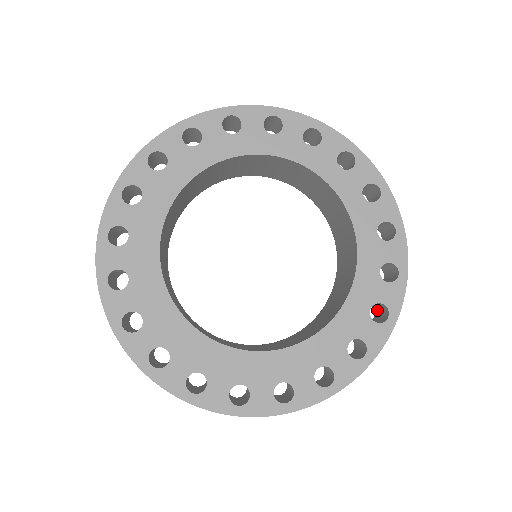
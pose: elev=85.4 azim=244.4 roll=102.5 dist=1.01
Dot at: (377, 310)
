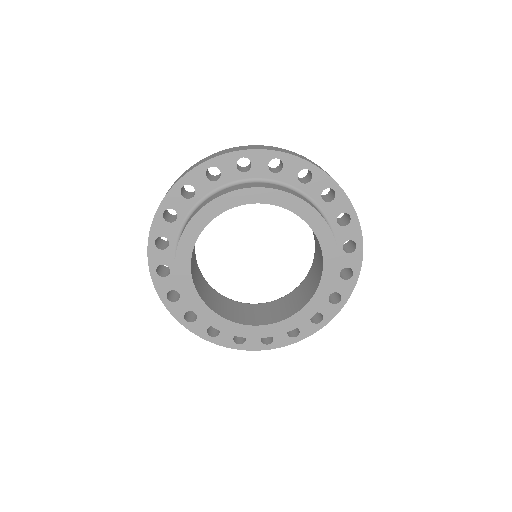
Dot at: occluded
